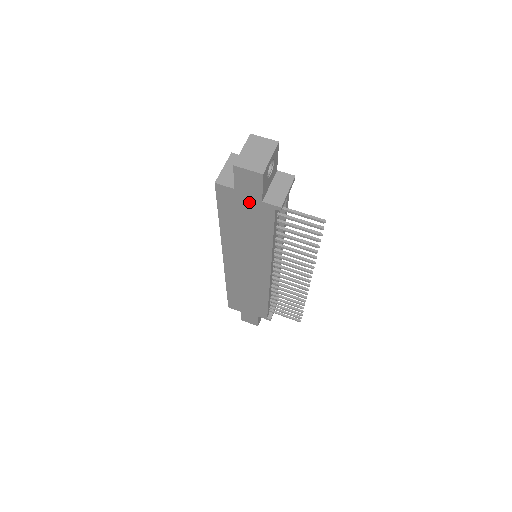
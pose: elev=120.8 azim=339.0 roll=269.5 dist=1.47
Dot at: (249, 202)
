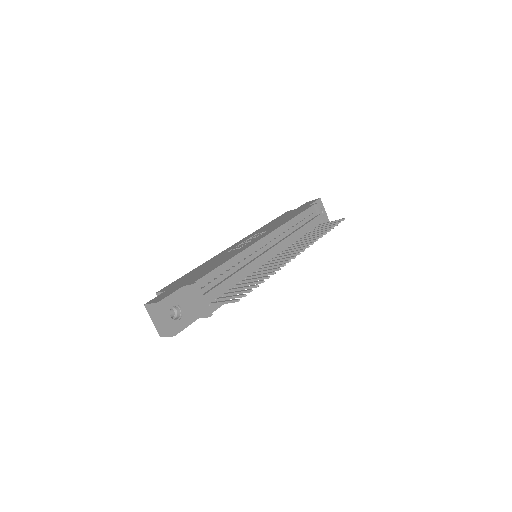
Dot at: occluded
